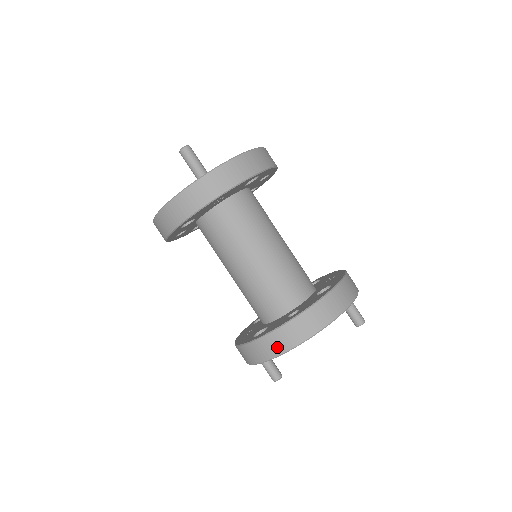
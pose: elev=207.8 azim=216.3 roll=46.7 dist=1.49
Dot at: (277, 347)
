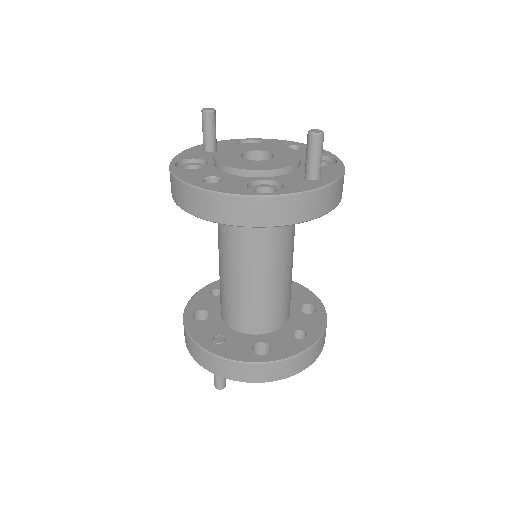
Dot at: (290, 370)
